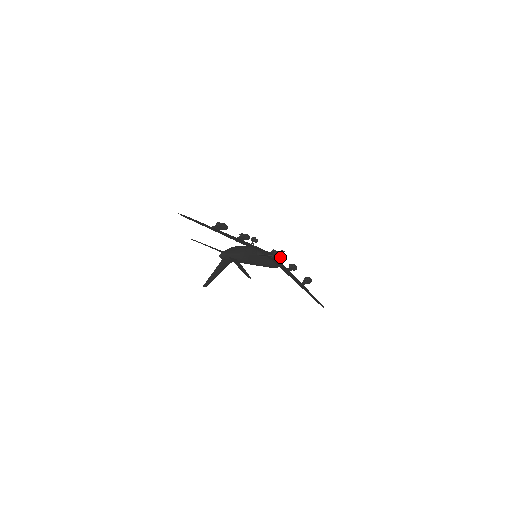
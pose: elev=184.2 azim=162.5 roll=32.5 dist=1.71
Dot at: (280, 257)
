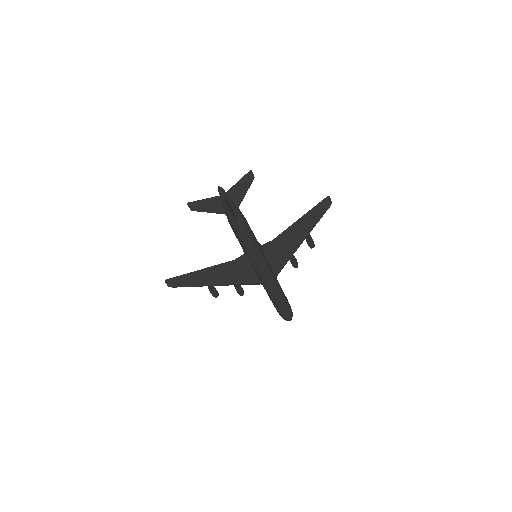
Dot at: occluded
